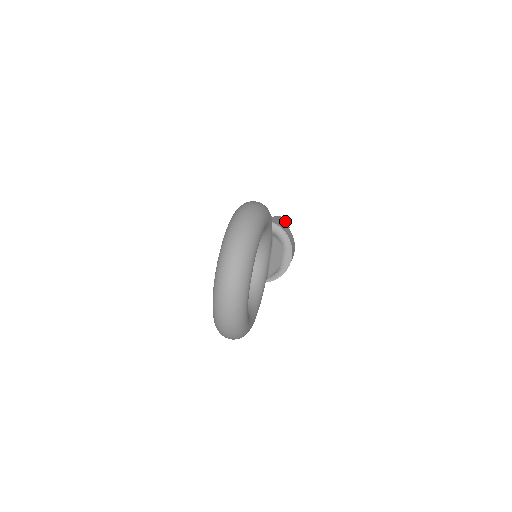
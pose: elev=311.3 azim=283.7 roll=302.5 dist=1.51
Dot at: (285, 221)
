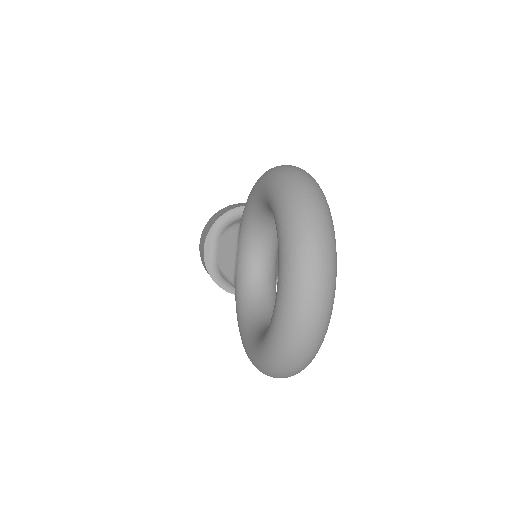
Dot at: occluded
